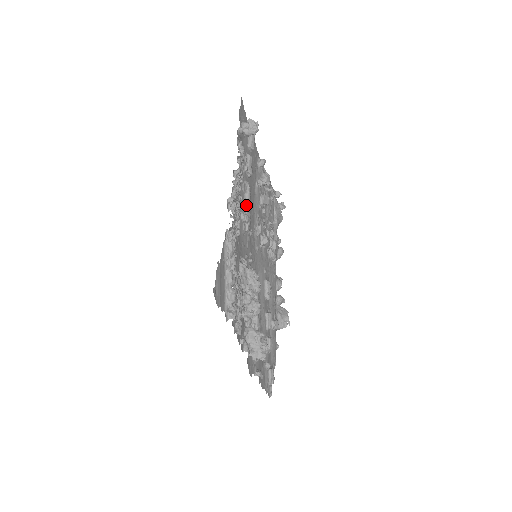
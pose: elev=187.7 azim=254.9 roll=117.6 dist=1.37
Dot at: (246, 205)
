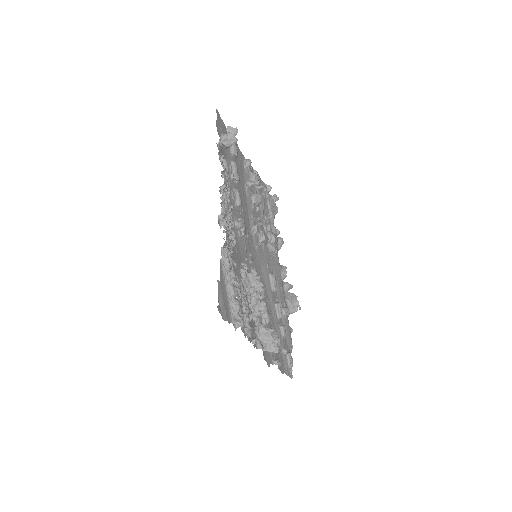
Dot at: (238, 211)
